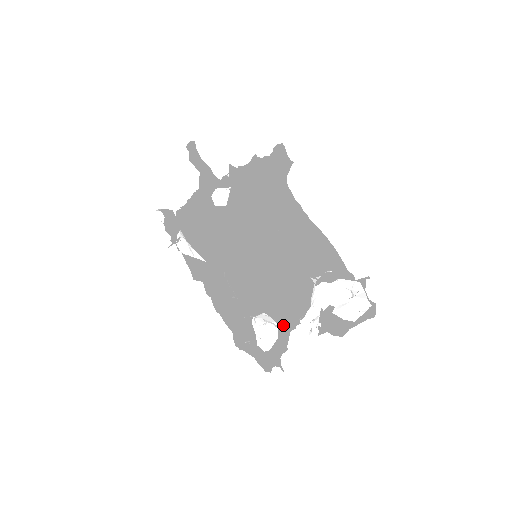
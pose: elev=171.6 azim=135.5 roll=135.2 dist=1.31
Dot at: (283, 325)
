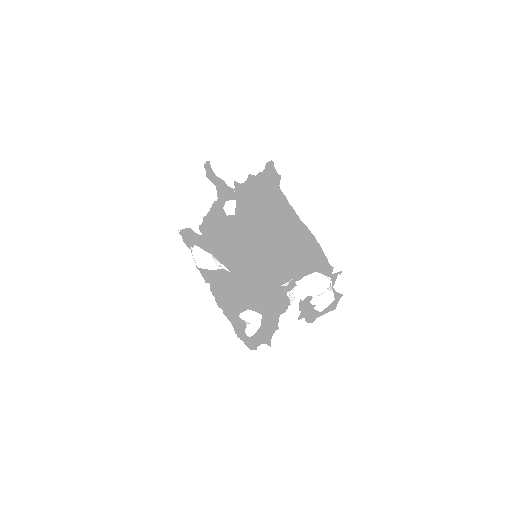
Dot at: (274, 311)
